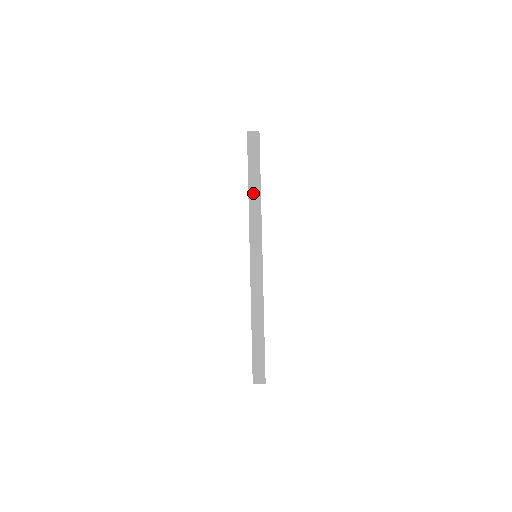
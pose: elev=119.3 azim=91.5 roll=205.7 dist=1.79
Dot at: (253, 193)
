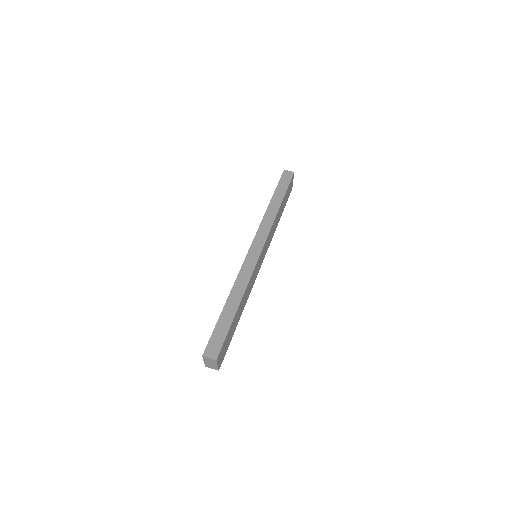
Dot at: (273, 206)
